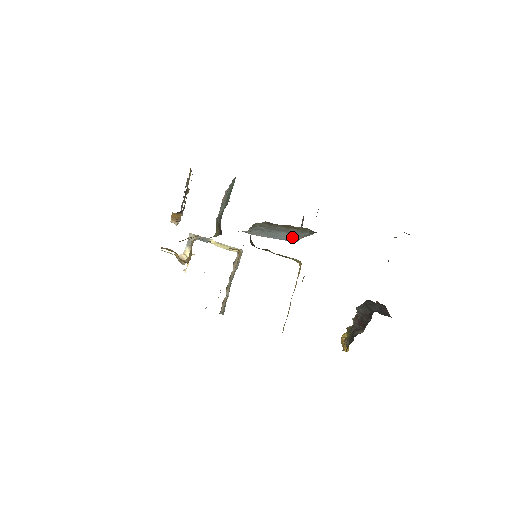
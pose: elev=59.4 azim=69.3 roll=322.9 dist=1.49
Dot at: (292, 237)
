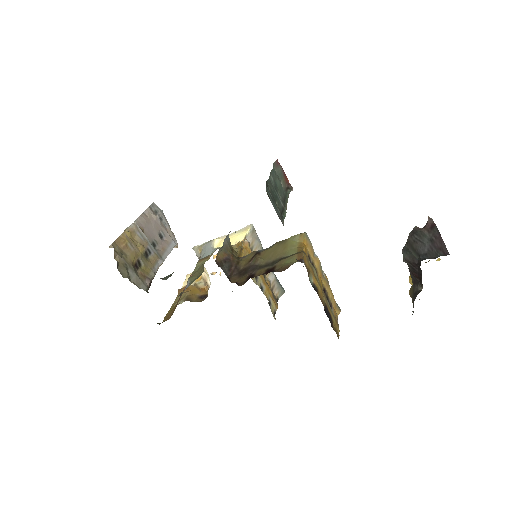
Dot at: occluded
